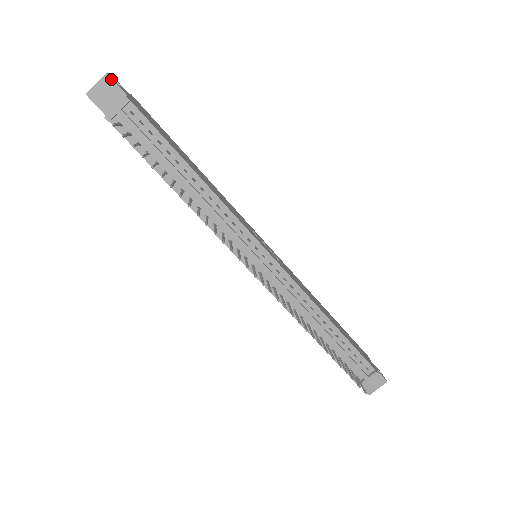
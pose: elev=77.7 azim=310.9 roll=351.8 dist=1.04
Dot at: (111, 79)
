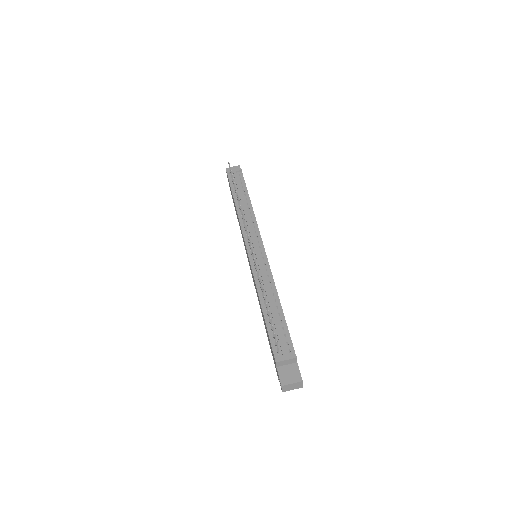
Dot at: occluded
